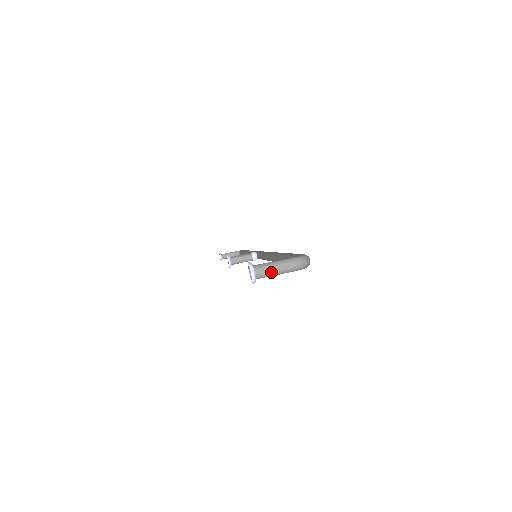
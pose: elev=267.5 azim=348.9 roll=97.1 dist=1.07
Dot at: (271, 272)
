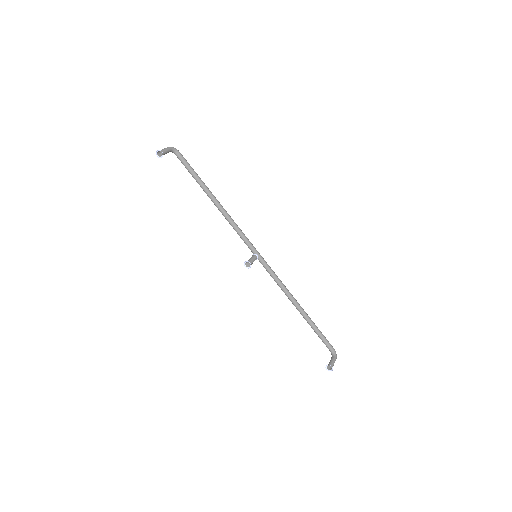
Dot at: (332, 365)
